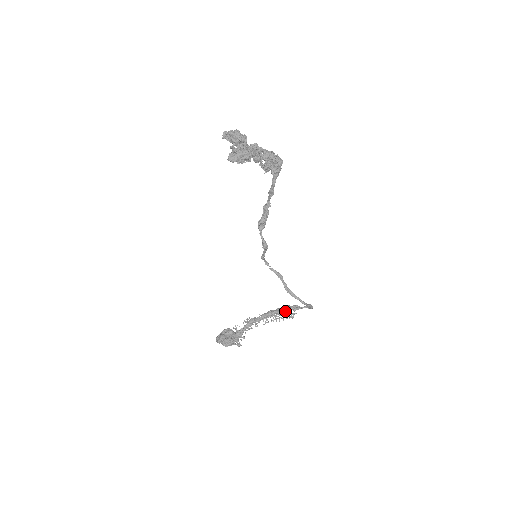
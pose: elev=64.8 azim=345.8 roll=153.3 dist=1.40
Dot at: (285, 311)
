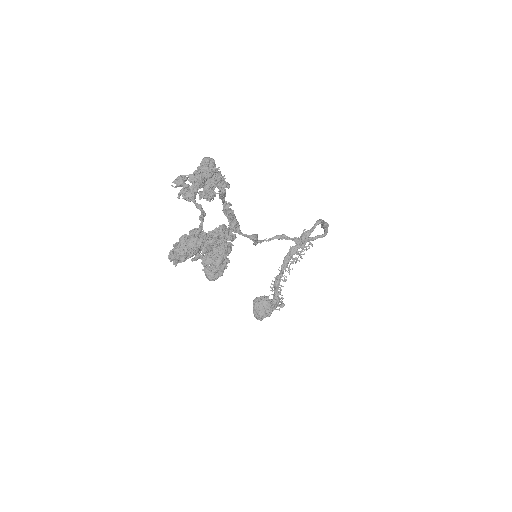
Dot at: (300, 247)
